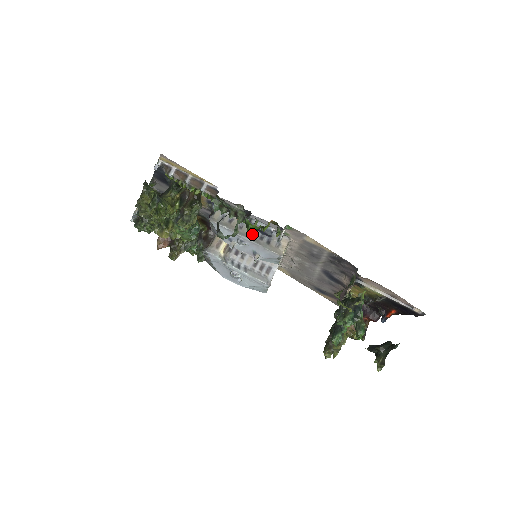
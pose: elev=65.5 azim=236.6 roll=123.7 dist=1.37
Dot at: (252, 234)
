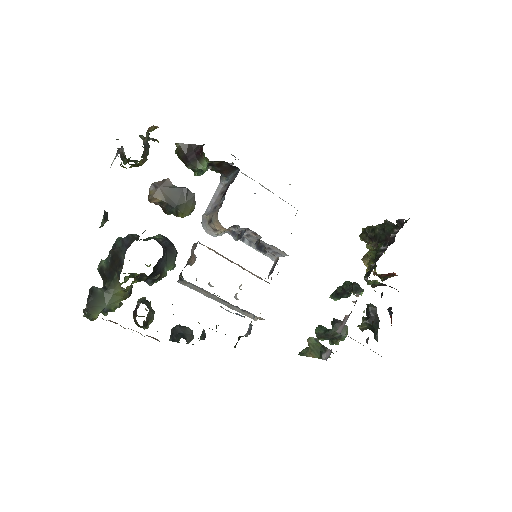
Dot at: (226, 302)
